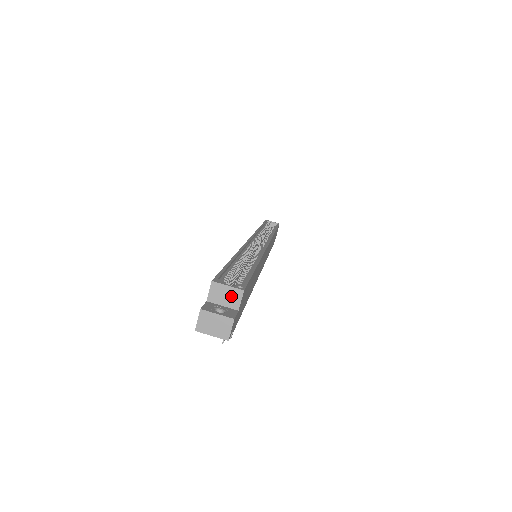
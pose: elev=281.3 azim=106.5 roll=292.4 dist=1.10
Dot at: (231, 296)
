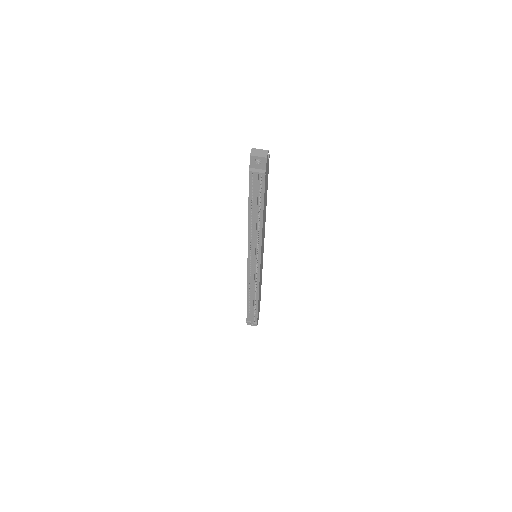
Dot at: occluded
